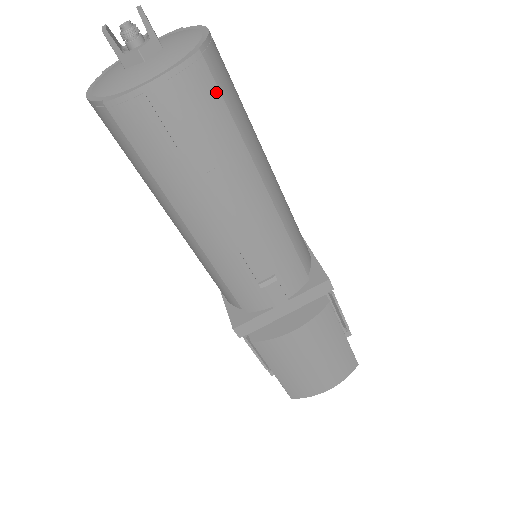
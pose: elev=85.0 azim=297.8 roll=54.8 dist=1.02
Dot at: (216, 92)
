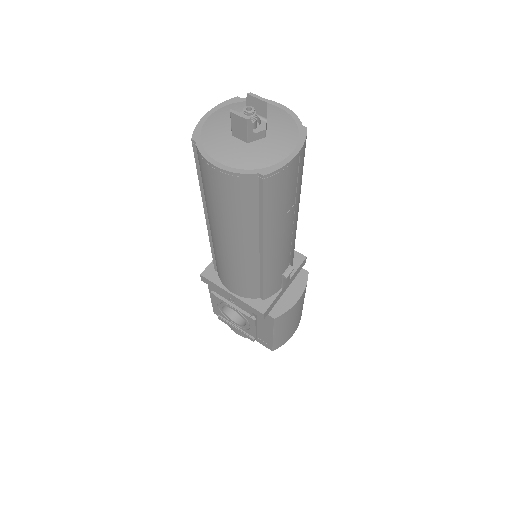
Dot at: occluded
